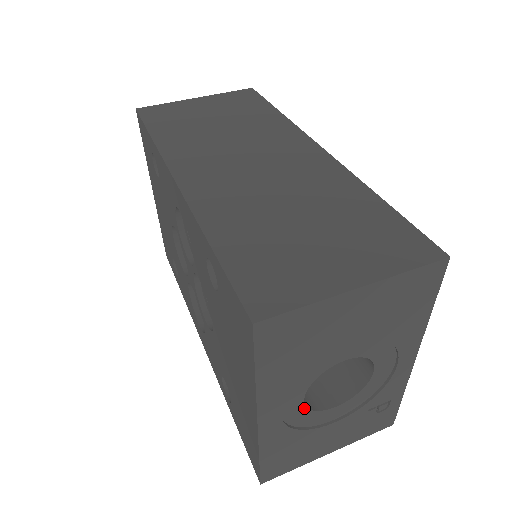
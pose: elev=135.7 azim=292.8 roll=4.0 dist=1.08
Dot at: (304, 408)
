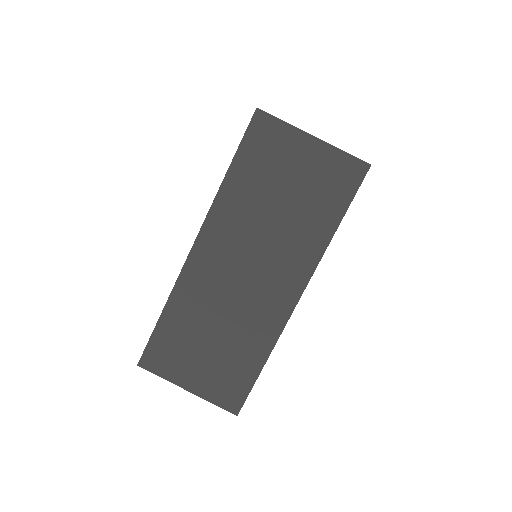
Dot at: occluded
